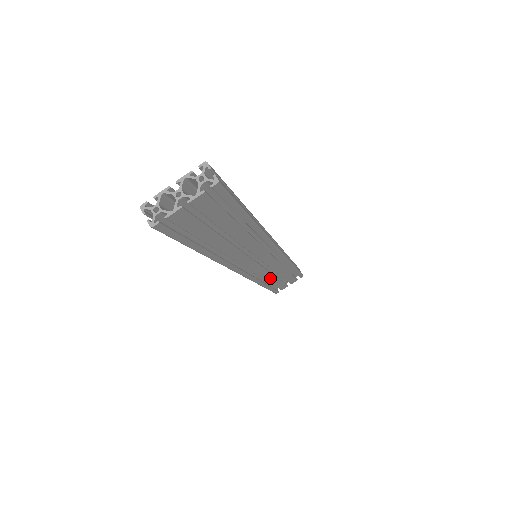
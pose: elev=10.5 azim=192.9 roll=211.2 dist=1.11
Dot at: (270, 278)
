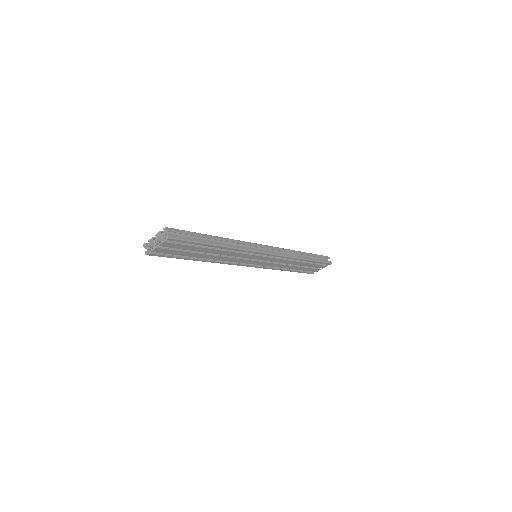
Dot at: (286, 266)
